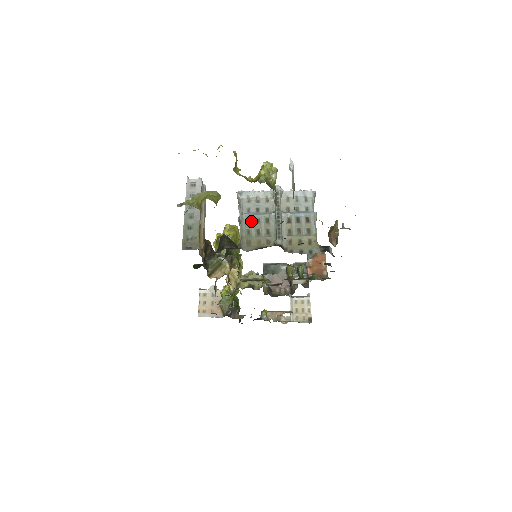
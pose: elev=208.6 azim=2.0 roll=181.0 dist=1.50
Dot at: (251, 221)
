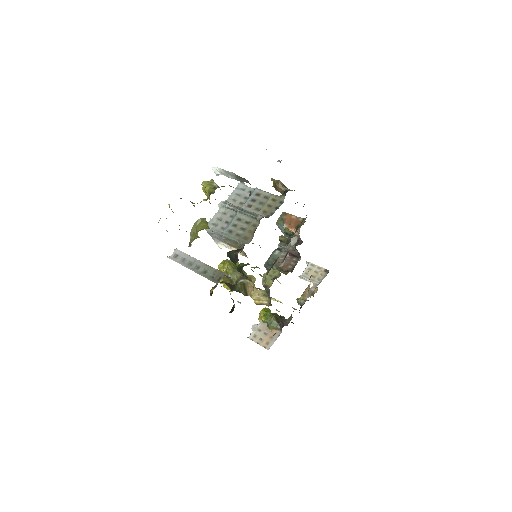
Dot at: (231, 230)
